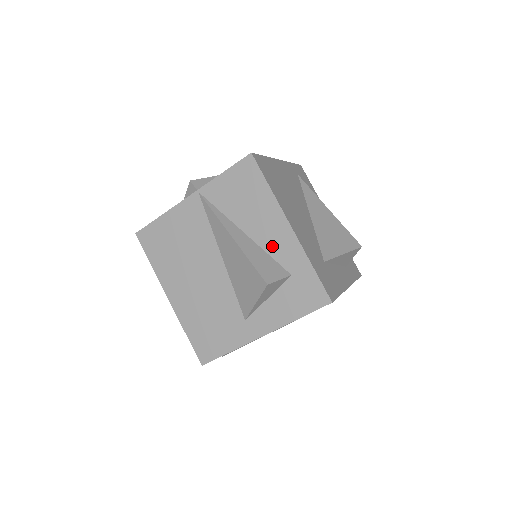
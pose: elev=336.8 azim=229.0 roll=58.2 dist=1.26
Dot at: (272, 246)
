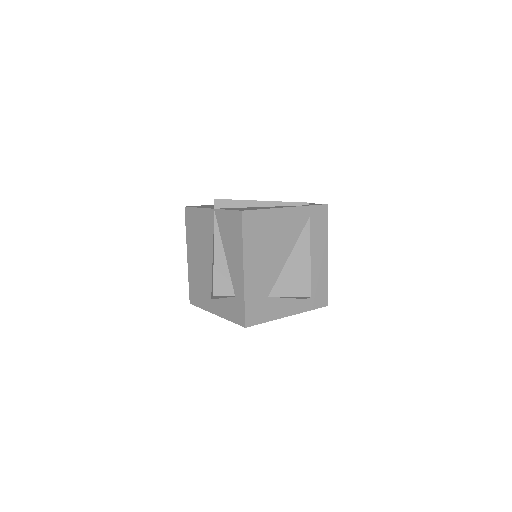
Dot at: (233, 273)
